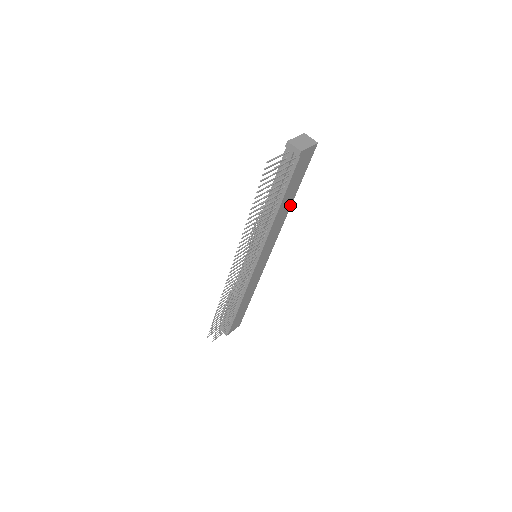
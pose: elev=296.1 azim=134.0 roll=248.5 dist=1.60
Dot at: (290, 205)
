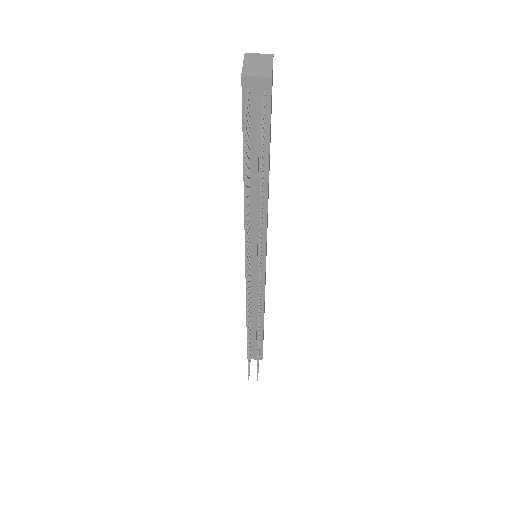
Dot at: (269, 166)
